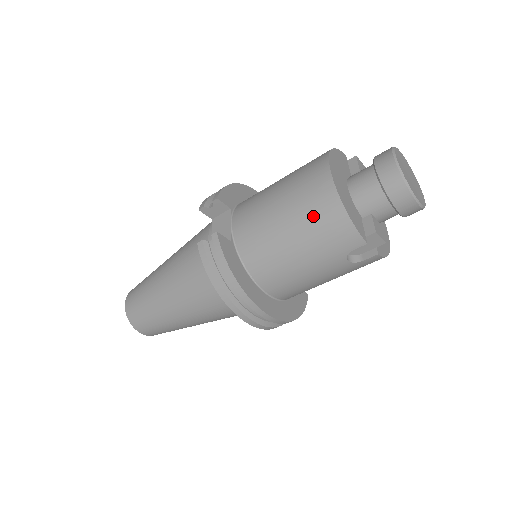
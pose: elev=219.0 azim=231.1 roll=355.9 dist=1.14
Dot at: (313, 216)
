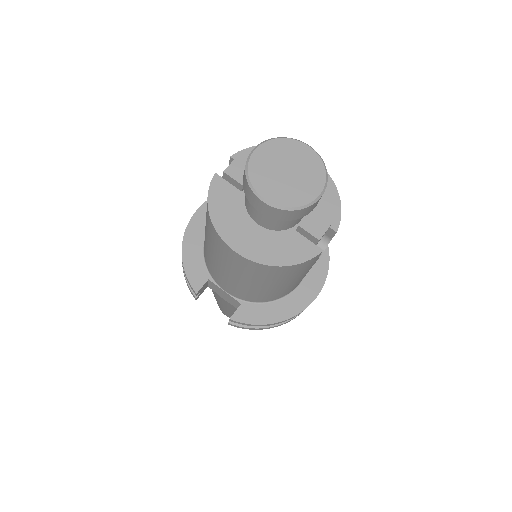
Dot at: (269, 277)
